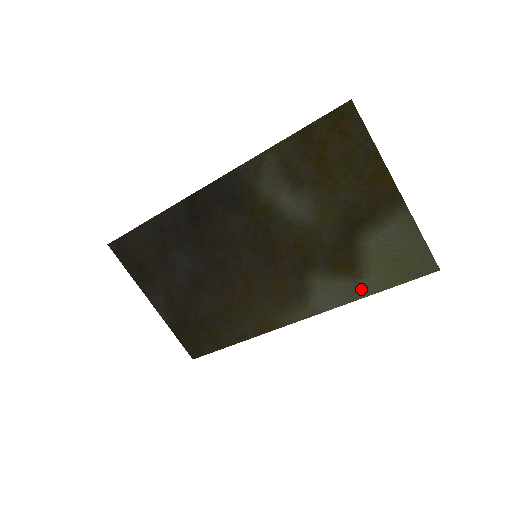
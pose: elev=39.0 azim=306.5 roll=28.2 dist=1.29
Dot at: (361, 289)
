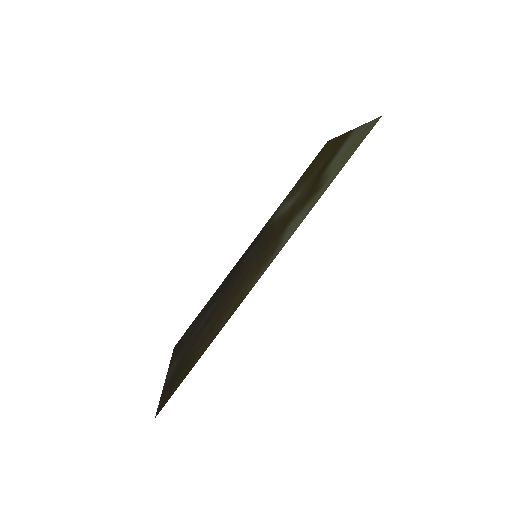
Dot at: (322, 192)
